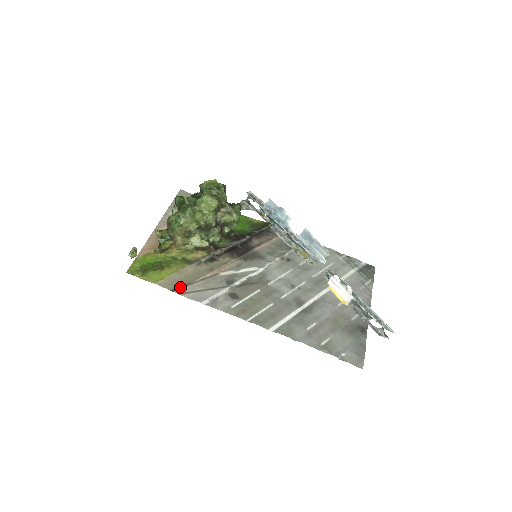
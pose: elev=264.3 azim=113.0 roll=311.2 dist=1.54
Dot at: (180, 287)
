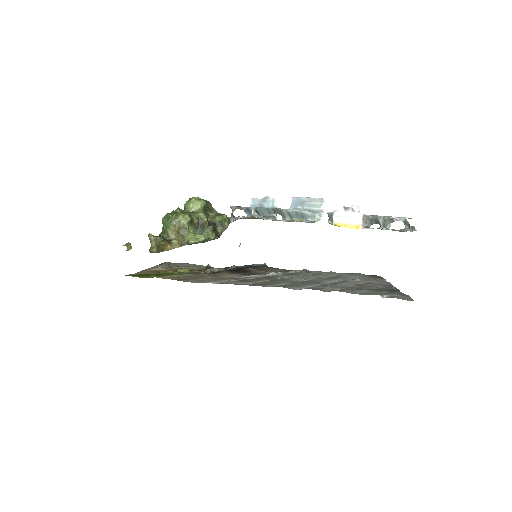
Dot at: (184, 279)
